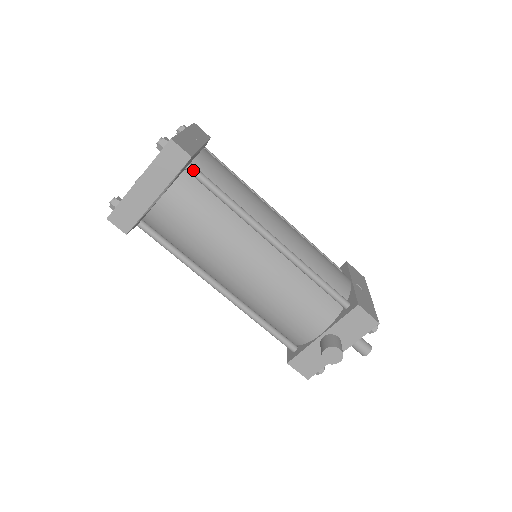
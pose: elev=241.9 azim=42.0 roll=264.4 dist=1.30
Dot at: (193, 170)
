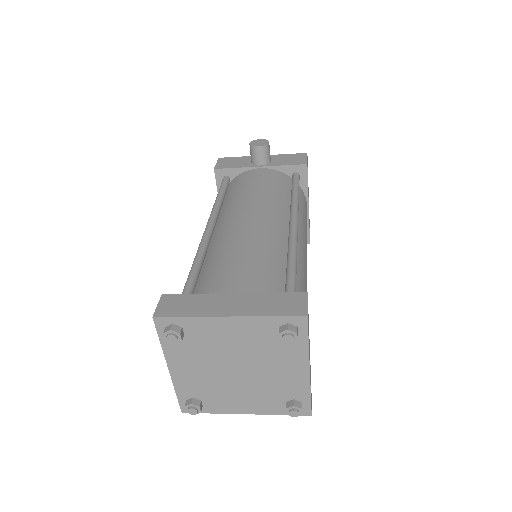
Dot at: occluded
